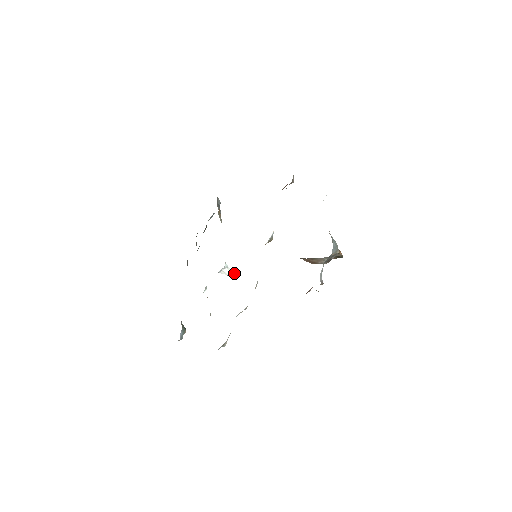
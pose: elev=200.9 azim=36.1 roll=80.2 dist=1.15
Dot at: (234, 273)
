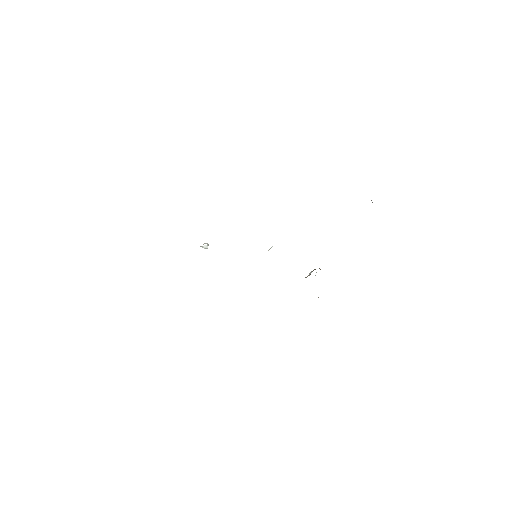
Dot at: occluded
